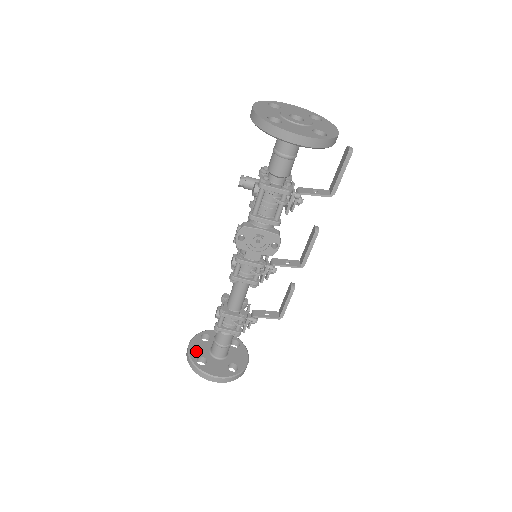
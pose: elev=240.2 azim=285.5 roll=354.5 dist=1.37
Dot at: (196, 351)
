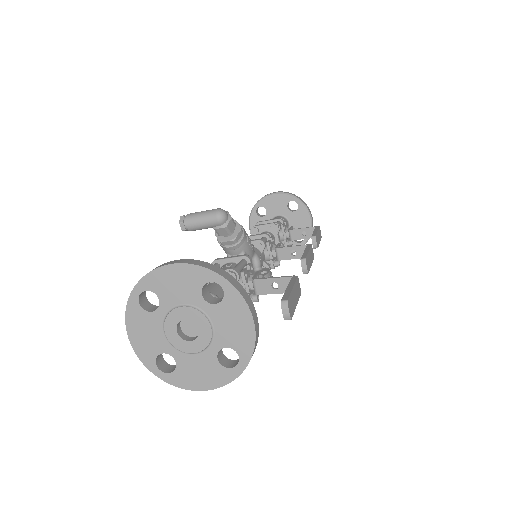
Dot at: occluded
